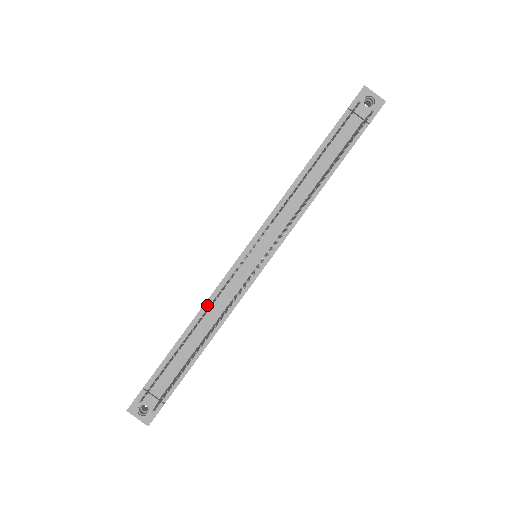
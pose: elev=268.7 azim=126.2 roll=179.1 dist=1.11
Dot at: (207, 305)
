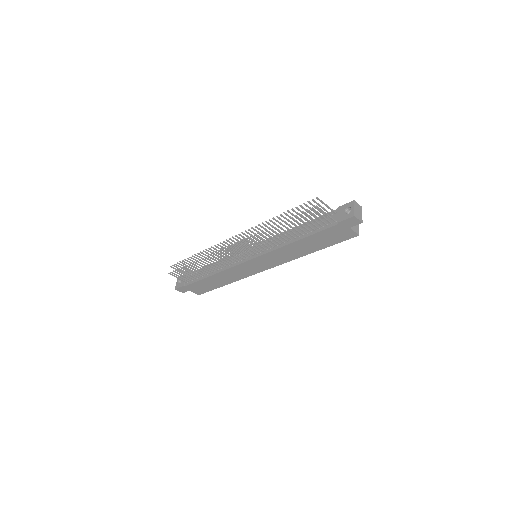
Dot at: occluded
